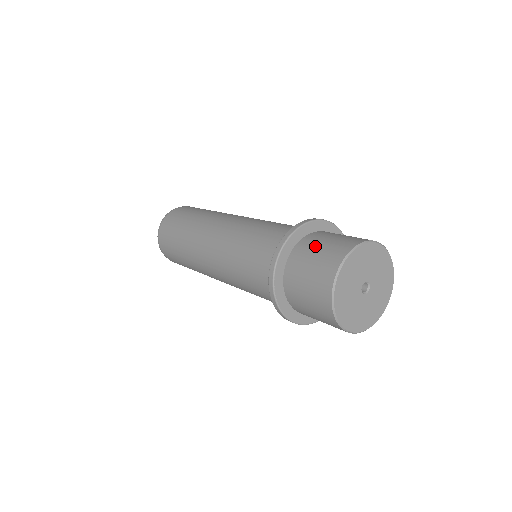
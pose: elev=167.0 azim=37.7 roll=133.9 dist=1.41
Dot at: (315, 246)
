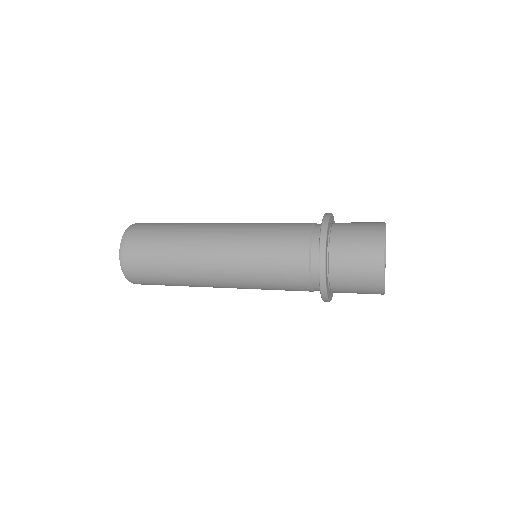
Dot at: (351, 228)
